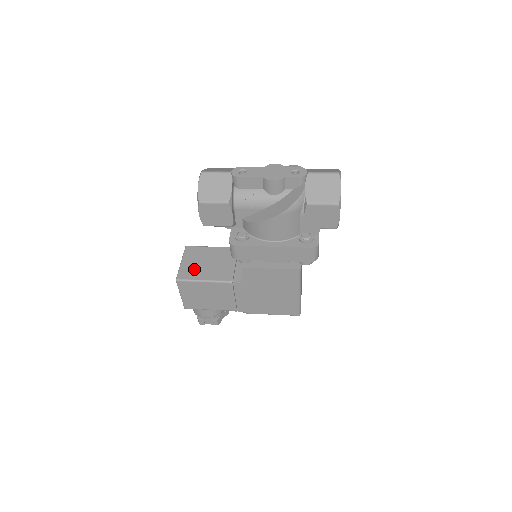
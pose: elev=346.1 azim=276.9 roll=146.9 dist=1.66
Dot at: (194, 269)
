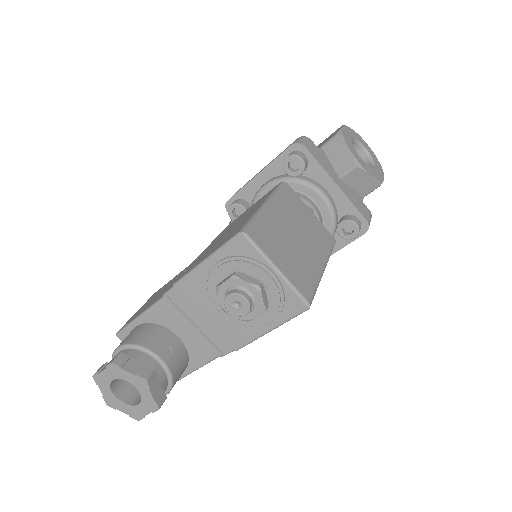
Dot at: occluded
